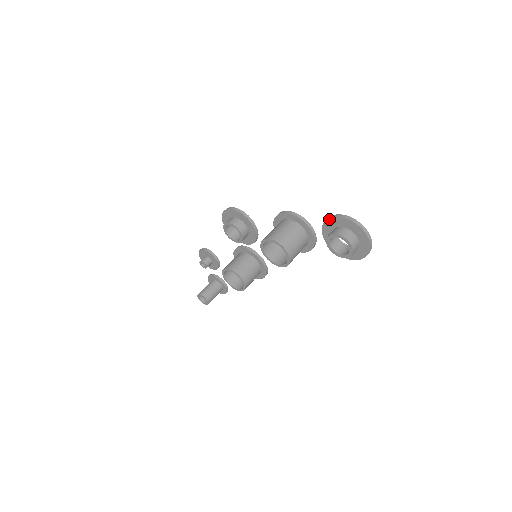
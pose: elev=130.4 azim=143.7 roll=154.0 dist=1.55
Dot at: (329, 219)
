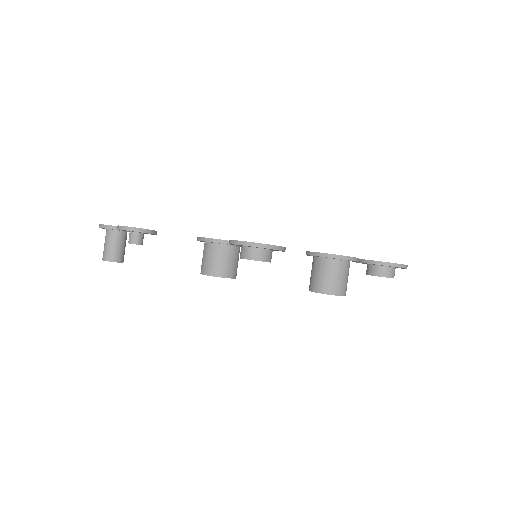
Dot at: occluded
